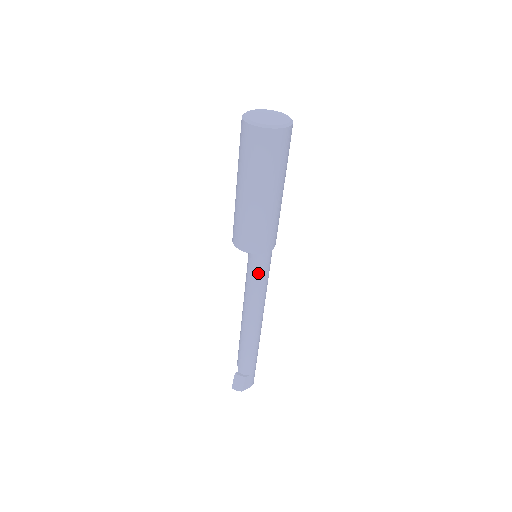
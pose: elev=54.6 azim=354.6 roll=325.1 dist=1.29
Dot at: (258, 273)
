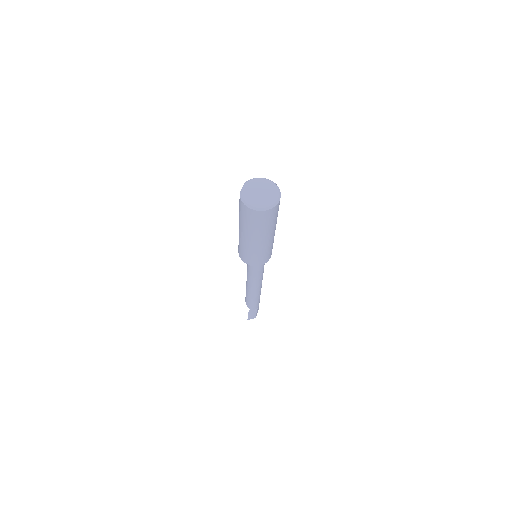
Dot at: (261, 265)
